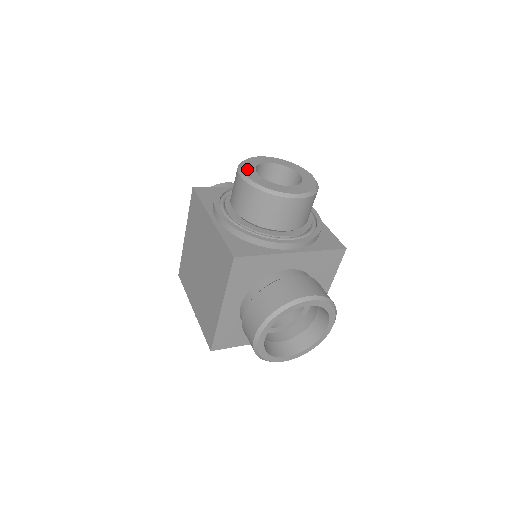
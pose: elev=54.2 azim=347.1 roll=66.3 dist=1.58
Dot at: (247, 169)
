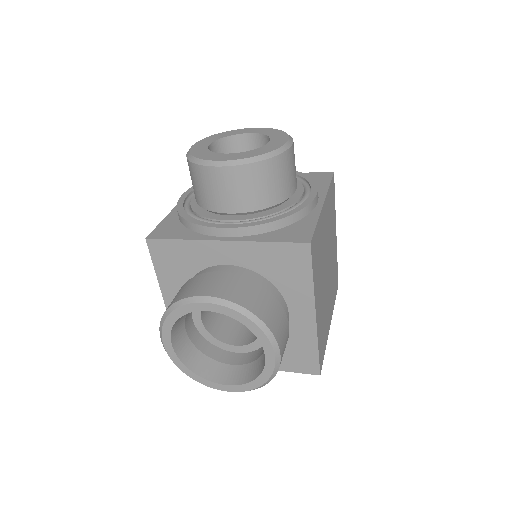
Dot at: (205, 140)
